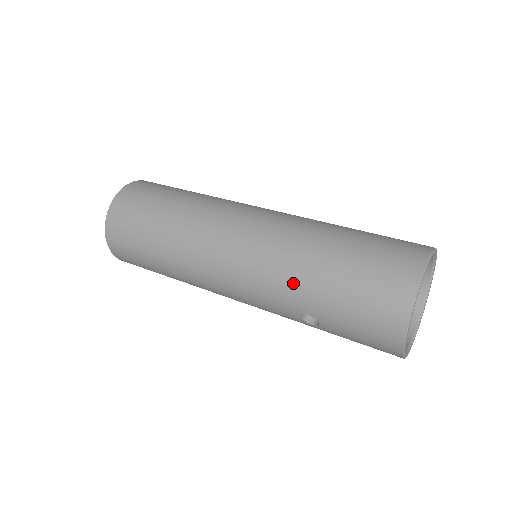
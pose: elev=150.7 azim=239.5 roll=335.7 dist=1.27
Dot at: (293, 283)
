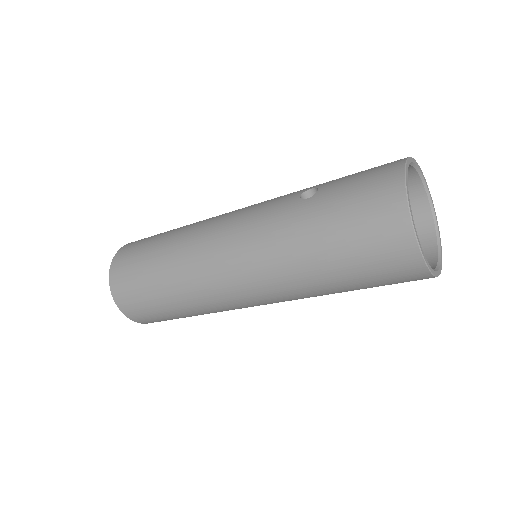
Dot at: occluded
